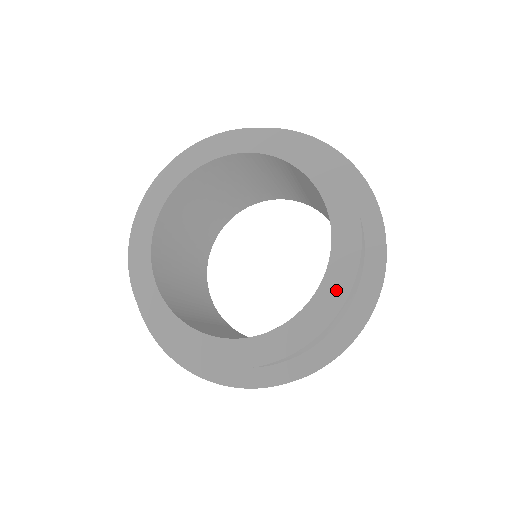
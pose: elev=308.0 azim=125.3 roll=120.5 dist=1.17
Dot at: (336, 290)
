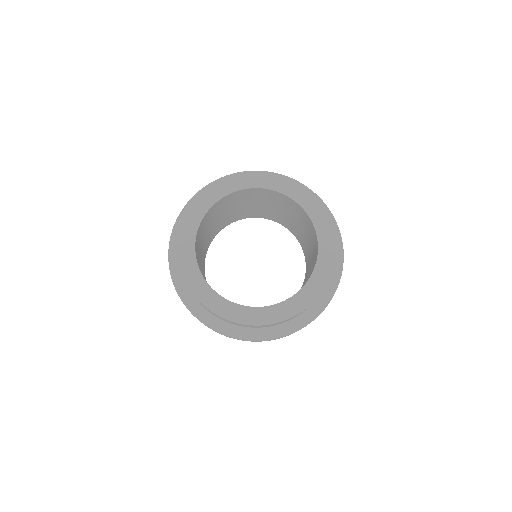
Dot at: (326, 231)
